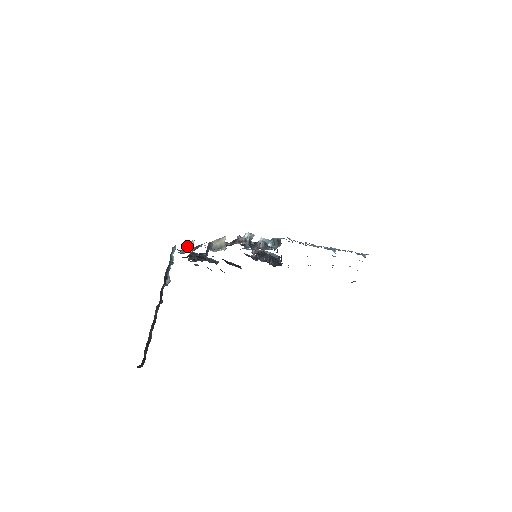
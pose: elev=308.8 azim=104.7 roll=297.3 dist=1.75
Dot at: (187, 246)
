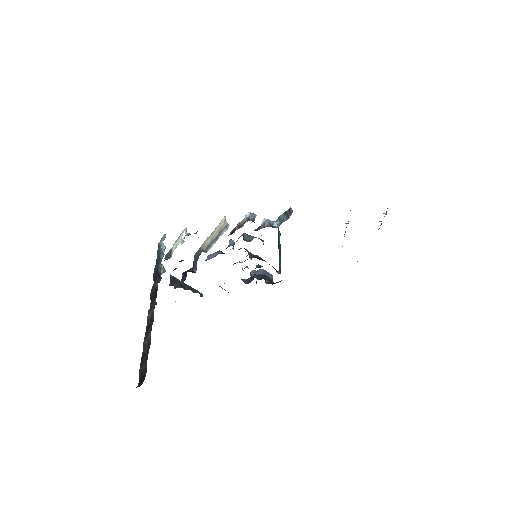
Dot at: (175, 243)
